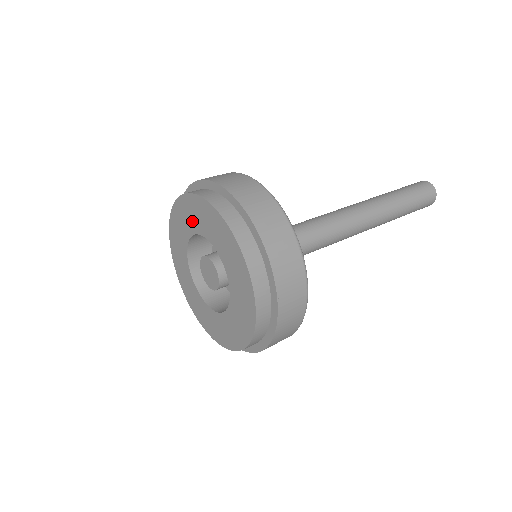
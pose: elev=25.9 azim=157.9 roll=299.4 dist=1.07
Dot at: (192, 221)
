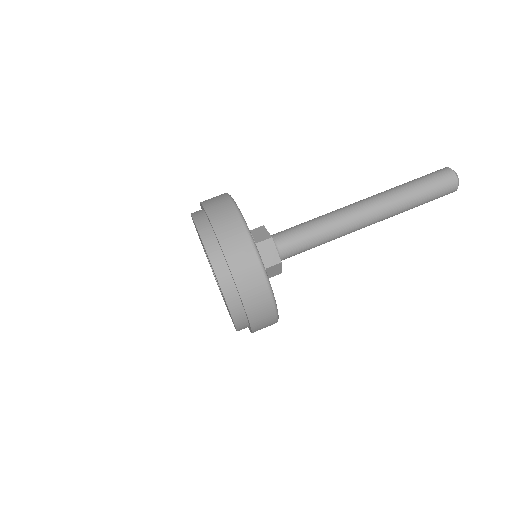
Dot at: occluded
